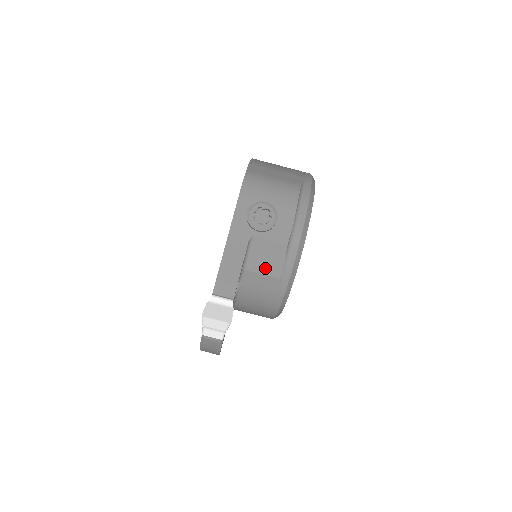
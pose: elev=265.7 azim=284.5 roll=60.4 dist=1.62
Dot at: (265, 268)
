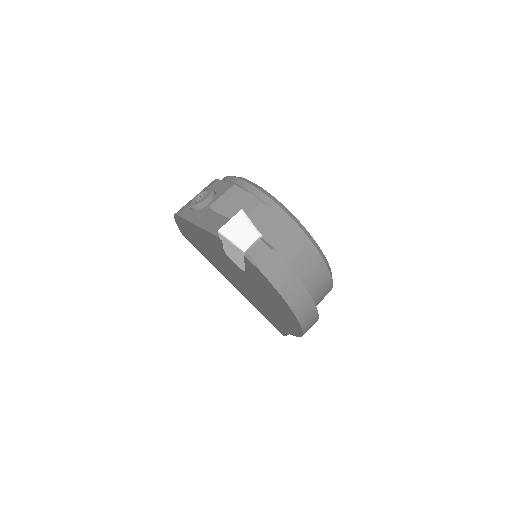
Dot at: occluded
